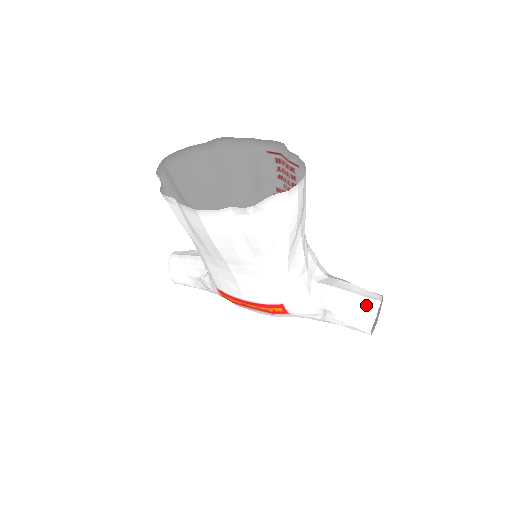
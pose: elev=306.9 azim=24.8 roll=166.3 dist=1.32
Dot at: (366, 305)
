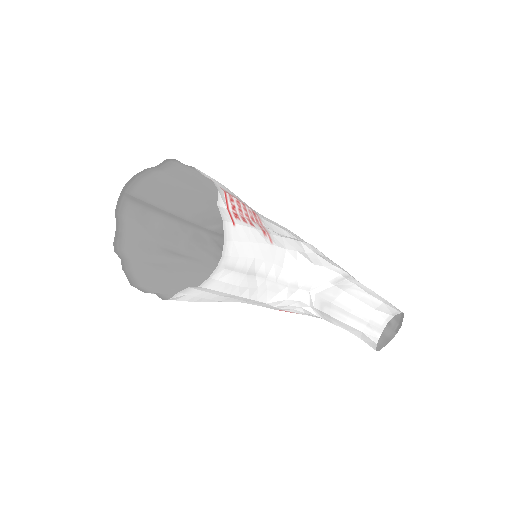
Dot at: (366, 330)
